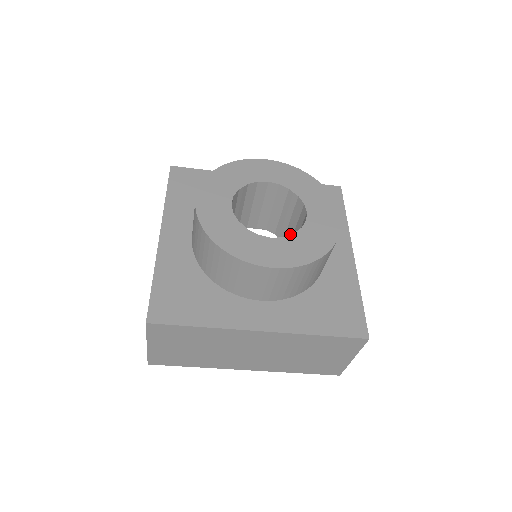
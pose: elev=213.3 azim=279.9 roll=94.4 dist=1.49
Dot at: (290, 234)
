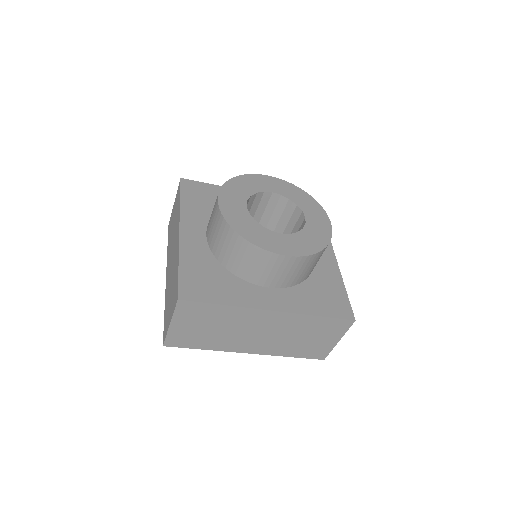
Dot at: occluded
